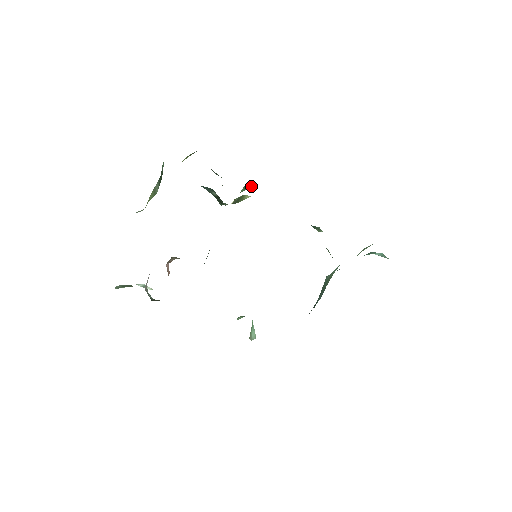
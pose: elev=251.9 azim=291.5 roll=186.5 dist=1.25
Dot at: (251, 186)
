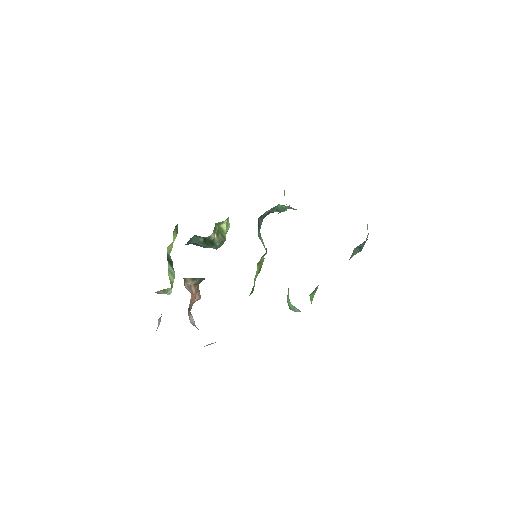
Dot at: (229, 225)
